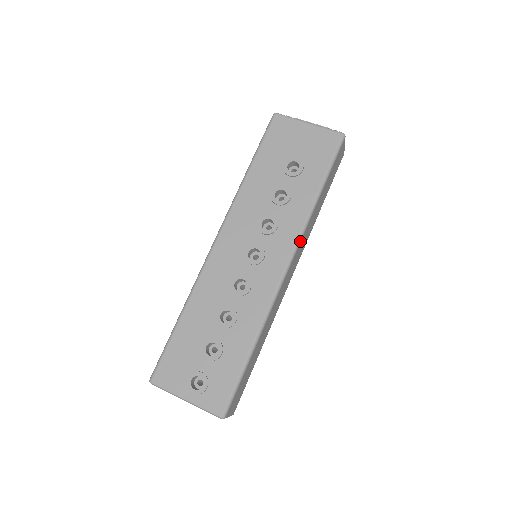
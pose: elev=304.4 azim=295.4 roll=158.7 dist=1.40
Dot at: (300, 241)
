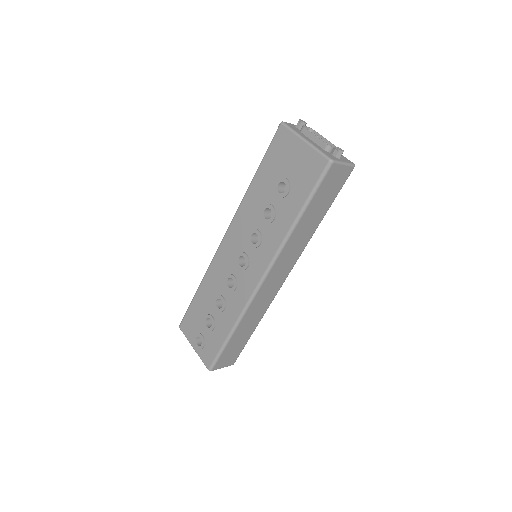
Dot at: (275, 261)
